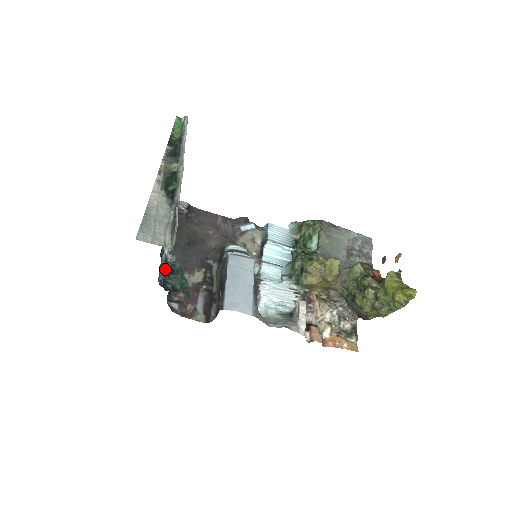
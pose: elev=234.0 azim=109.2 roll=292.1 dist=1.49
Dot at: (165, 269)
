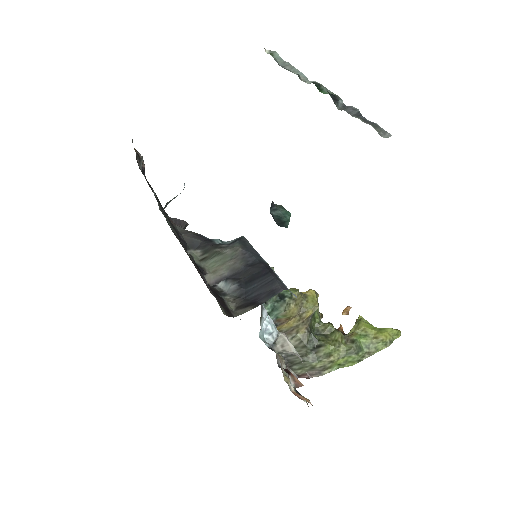
Dot at: occluded
